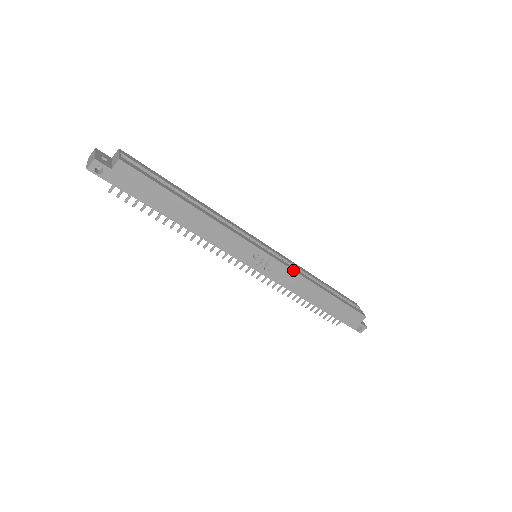
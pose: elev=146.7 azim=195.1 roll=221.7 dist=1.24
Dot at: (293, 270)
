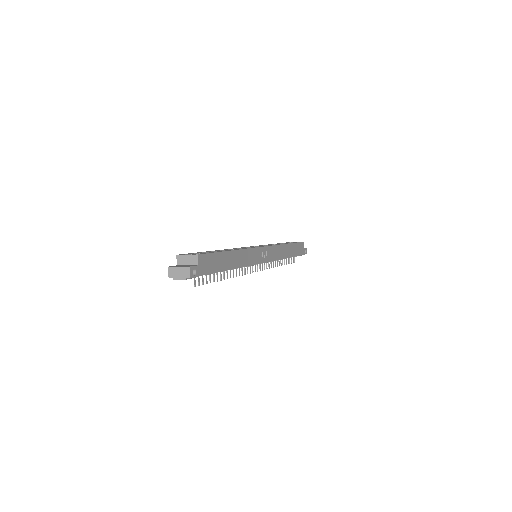
Dot at: (275, 245)
